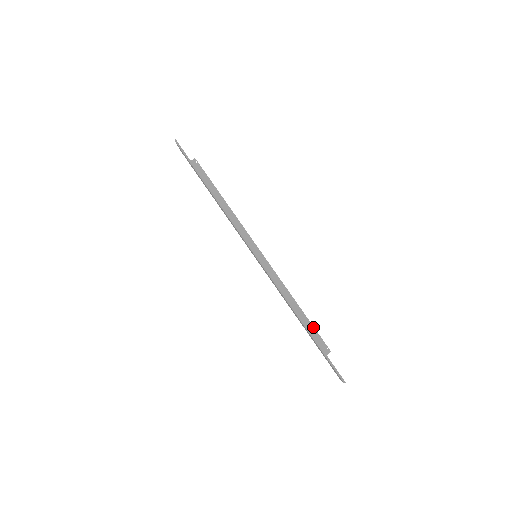
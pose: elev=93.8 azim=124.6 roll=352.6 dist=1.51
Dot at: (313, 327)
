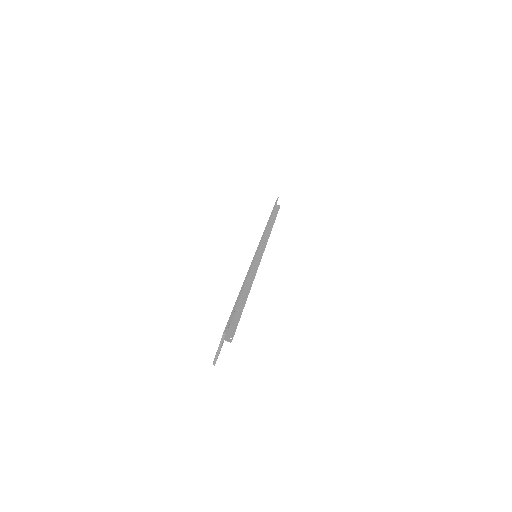
Dot at: (249, 291)
